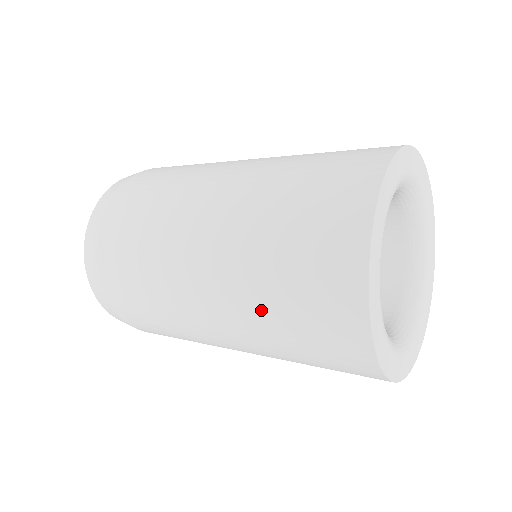
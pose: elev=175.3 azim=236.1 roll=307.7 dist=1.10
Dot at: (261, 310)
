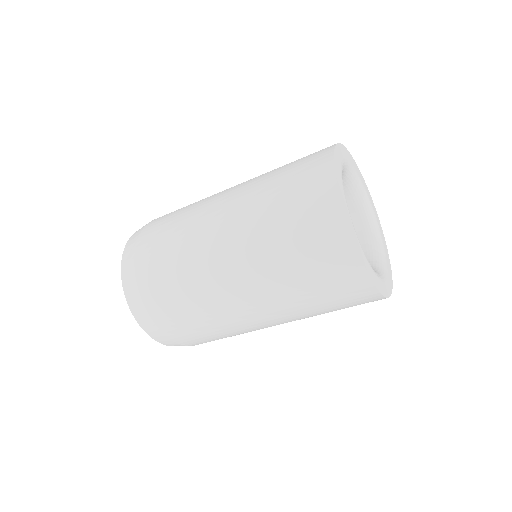
Dot at: (270, 242)
